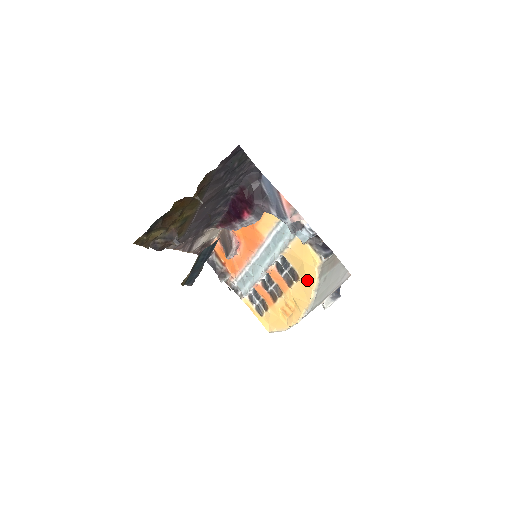
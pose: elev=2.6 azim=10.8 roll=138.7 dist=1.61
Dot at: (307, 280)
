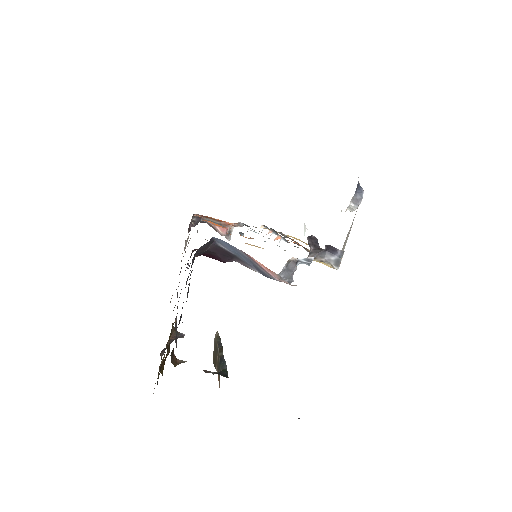
Dot at: occluded
